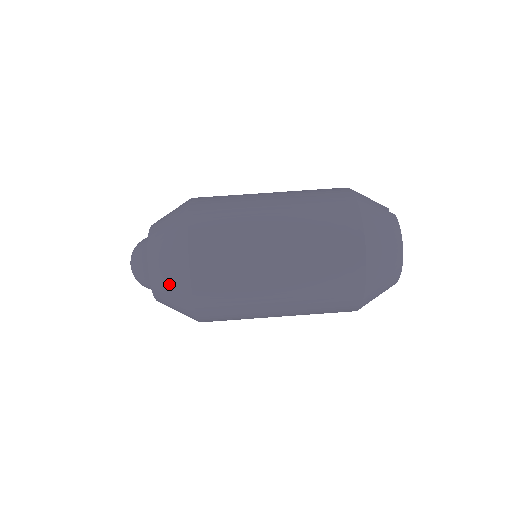
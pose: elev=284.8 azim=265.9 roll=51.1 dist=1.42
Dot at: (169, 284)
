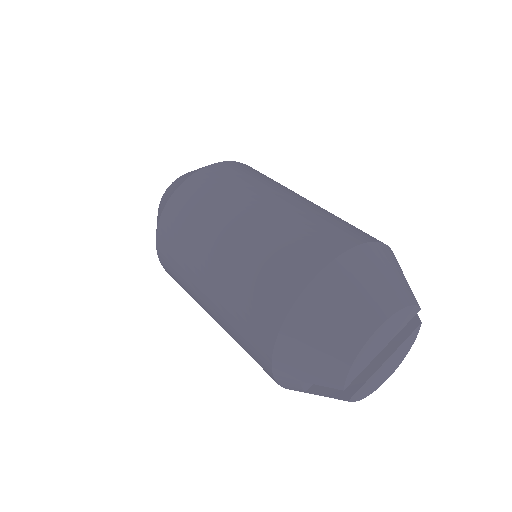
Dot at: (182, 178)
